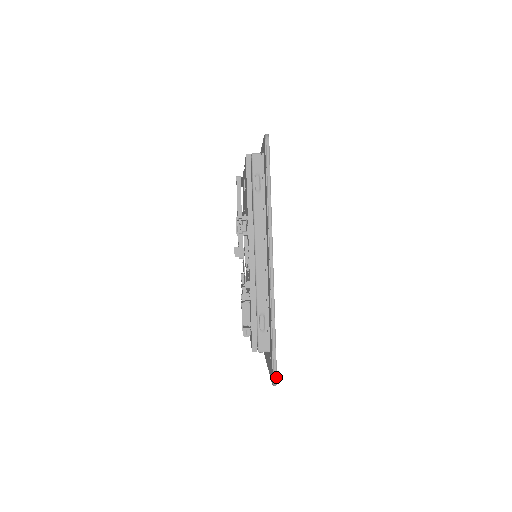
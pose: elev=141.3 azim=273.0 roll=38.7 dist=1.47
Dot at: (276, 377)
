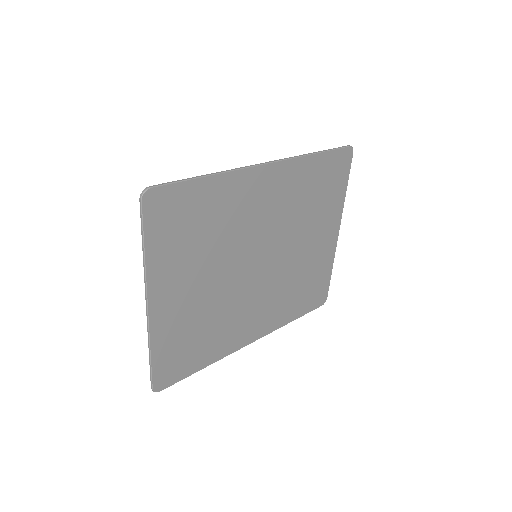
Dot at: (152, 388)
